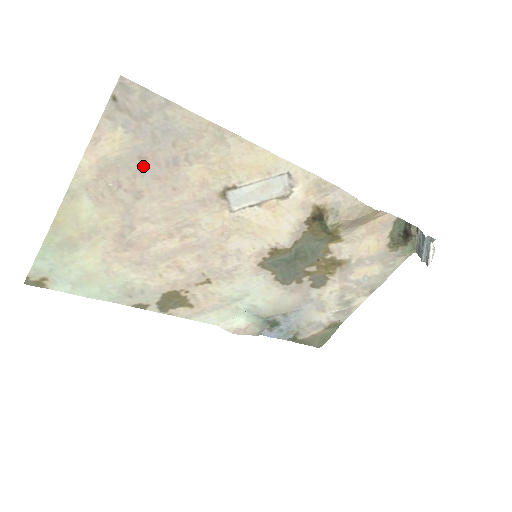
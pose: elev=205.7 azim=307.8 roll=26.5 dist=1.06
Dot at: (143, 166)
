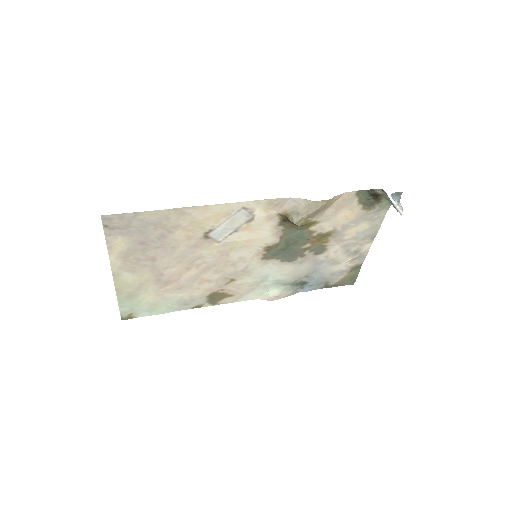
Dot at: (145, 246)
